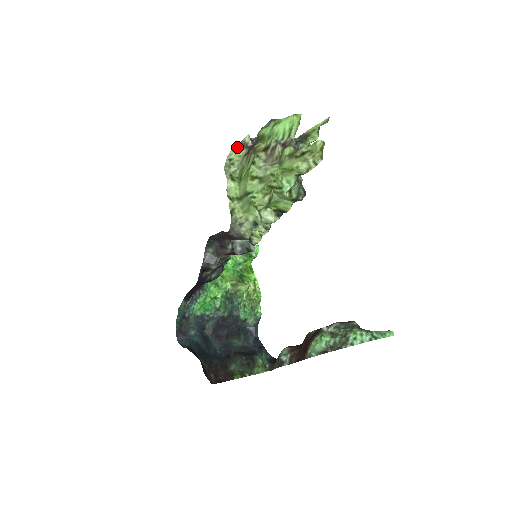
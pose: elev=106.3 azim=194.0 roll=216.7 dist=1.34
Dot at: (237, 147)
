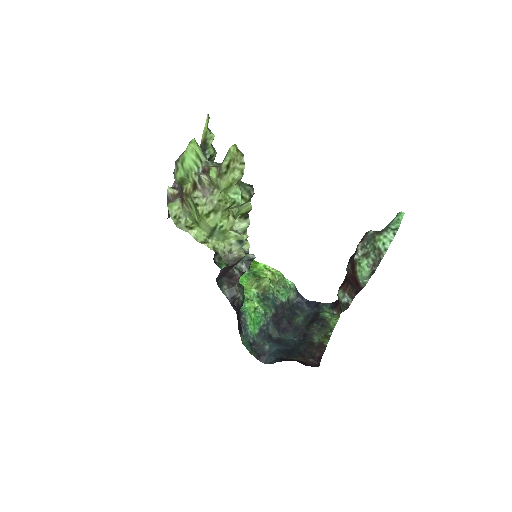
Dot at: (171, 204)
